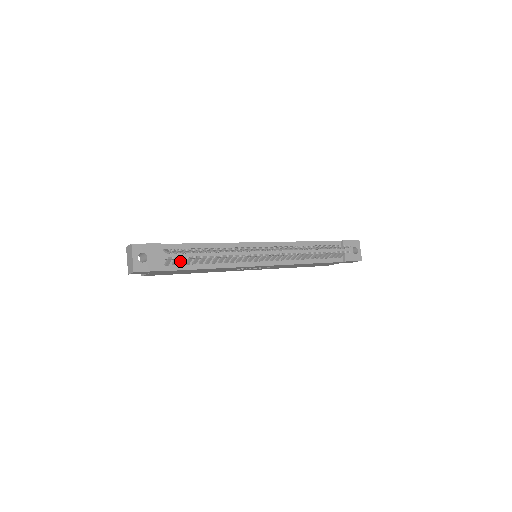
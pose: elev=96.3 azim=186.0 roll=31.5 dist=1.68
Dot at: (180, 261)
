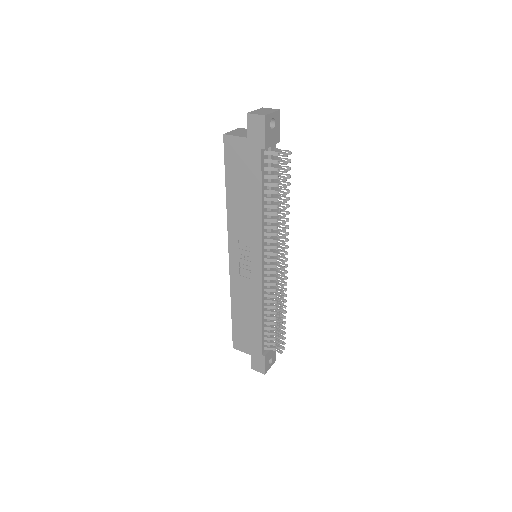
Dot at: (271, 166)
